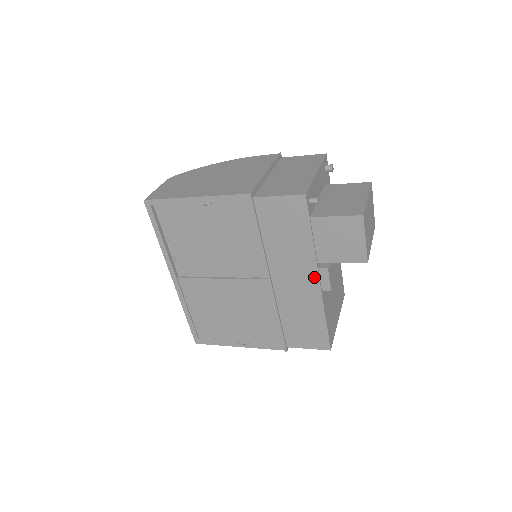
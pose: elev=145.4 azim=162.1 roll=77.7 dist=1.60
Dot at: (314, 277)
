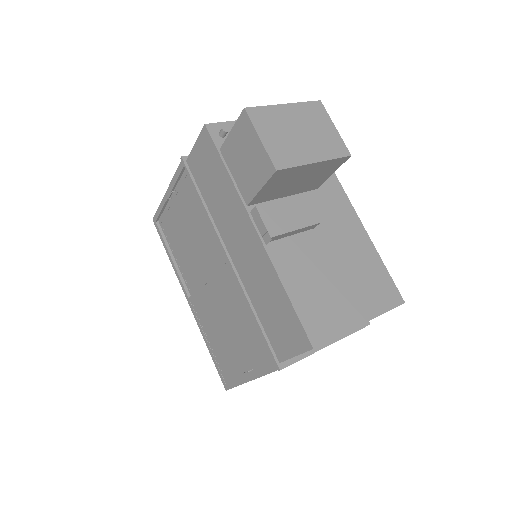
Dot at: (251, 227)
